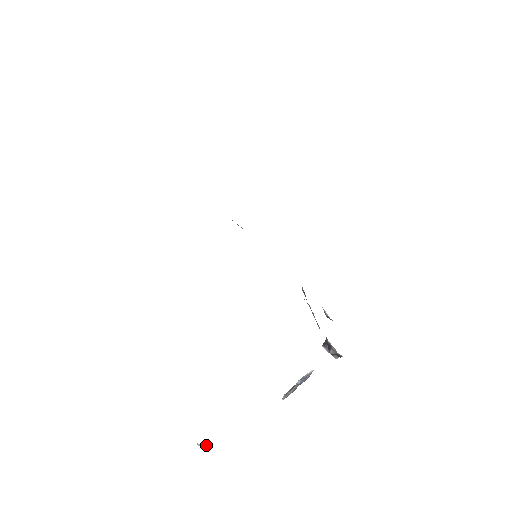
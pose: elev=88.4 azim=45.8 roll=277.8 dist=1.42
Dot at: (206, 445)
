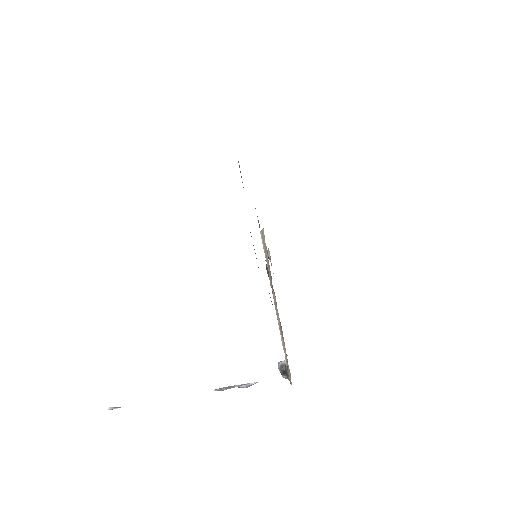
Dot at: occluded
